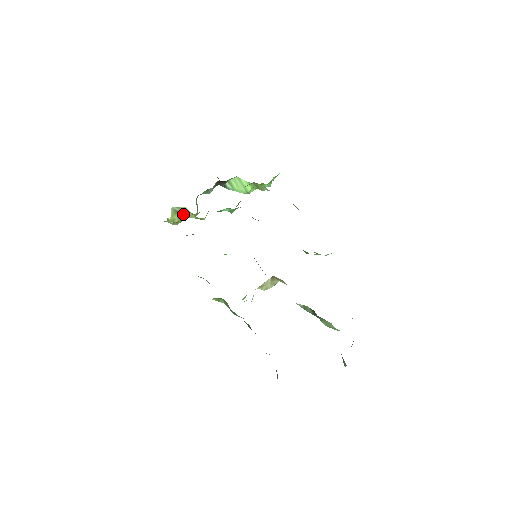
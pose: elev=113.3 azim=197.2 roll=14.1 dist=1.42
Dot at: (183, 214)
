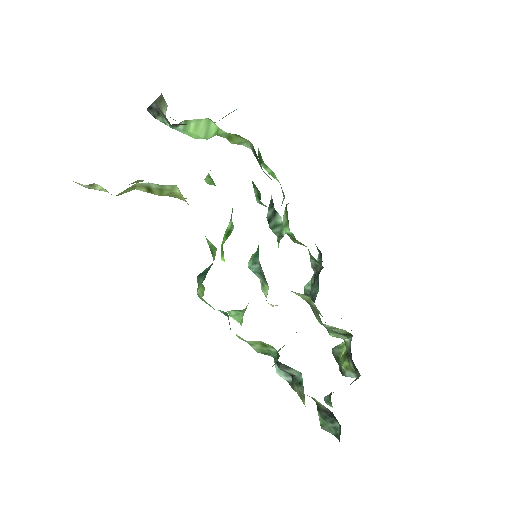
Dot at: (156, 191)
